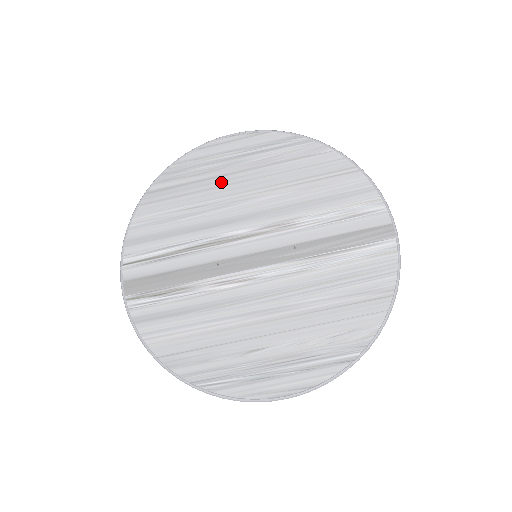
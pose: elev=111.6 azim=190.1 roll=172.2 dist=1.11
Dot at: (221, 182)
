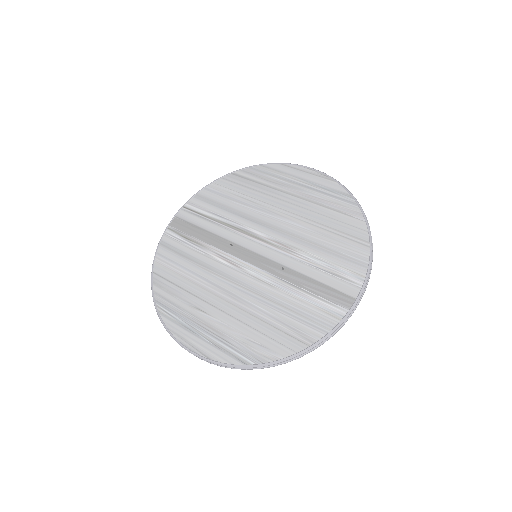
Dot at: (277, 194)
